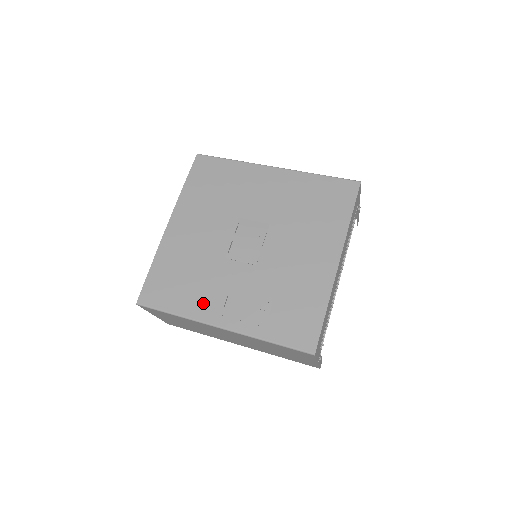
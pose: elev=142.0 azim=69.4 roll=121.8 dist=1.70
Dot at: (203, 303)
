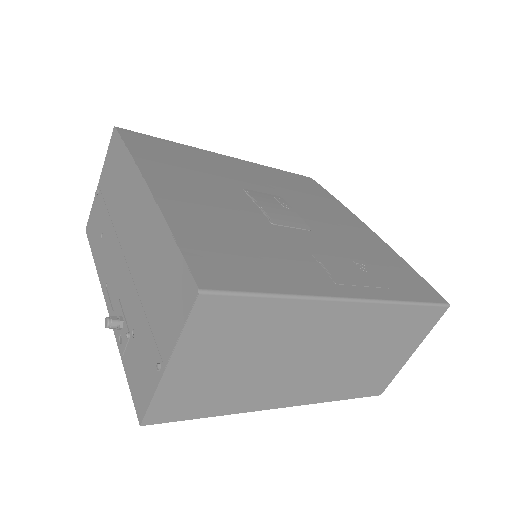
Dot at: (302, 273)
